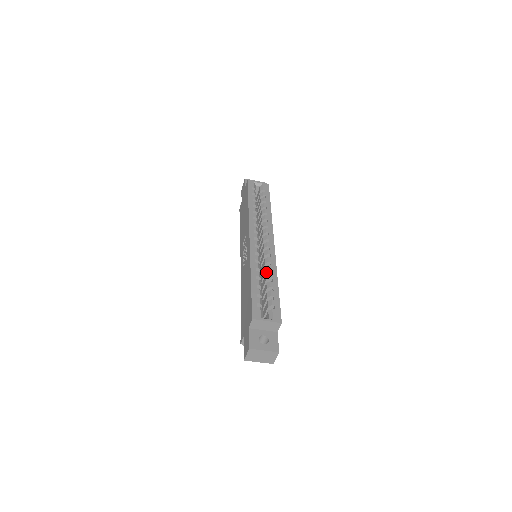
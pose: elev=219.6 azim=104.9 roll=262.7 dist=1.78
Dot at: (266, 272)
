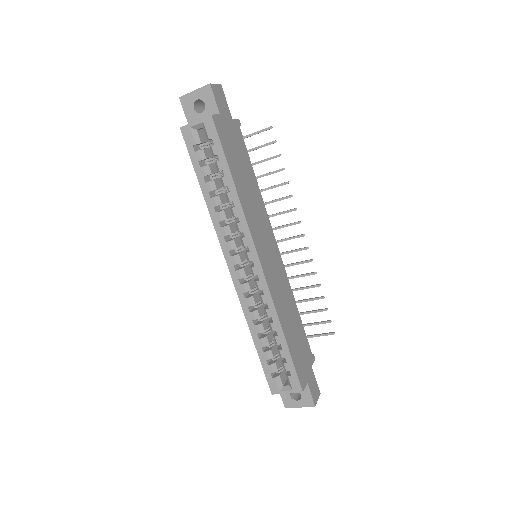
Dot at: (268, 315)
